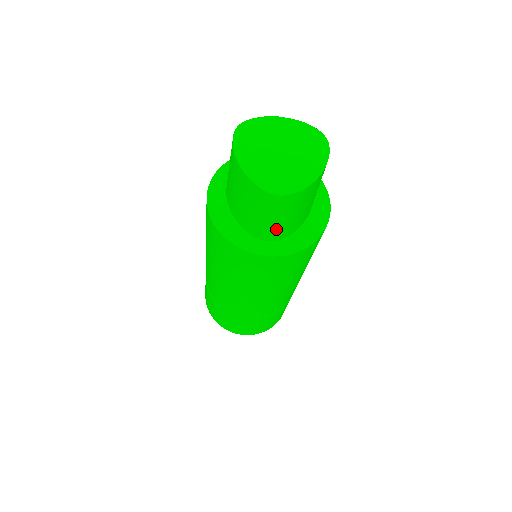
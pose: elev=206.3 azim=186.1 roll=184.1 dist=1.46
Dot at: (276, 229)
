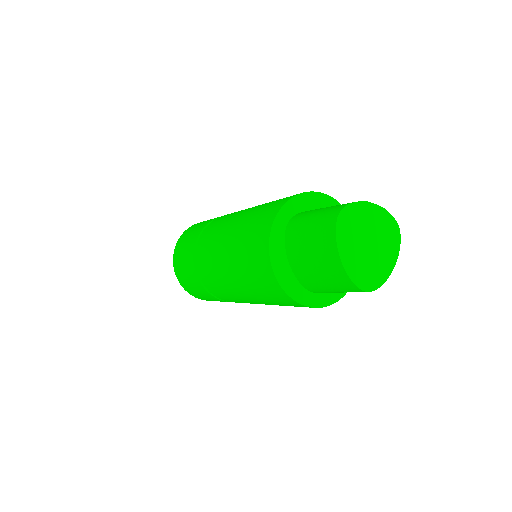
Dot at: occluded
